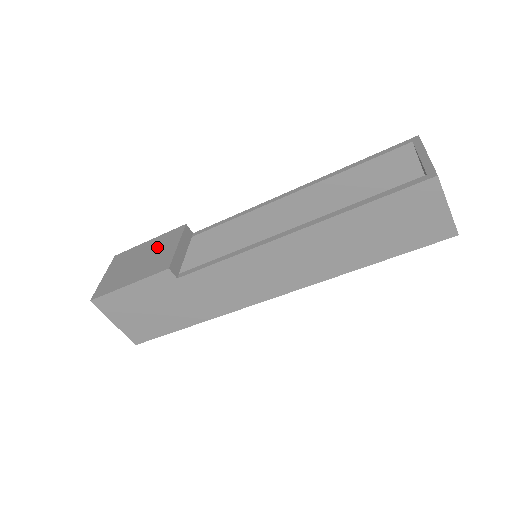
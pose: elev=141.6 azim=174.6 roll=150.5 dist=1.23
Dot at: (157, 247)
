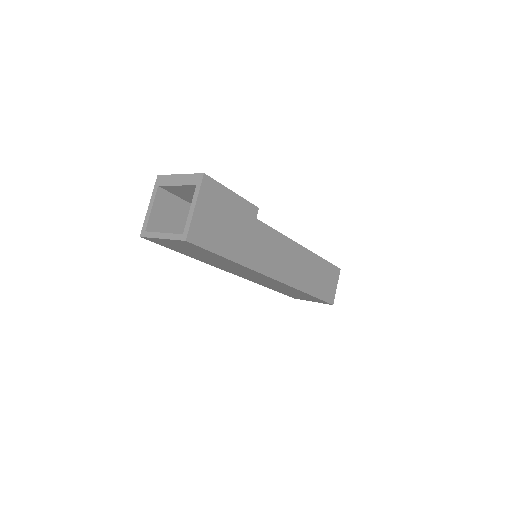
Dot at: occluded
